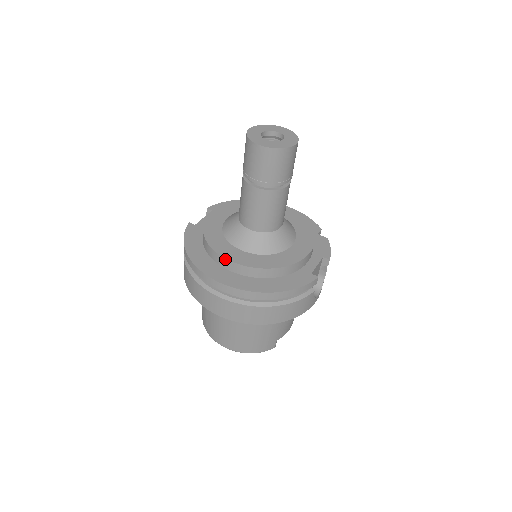
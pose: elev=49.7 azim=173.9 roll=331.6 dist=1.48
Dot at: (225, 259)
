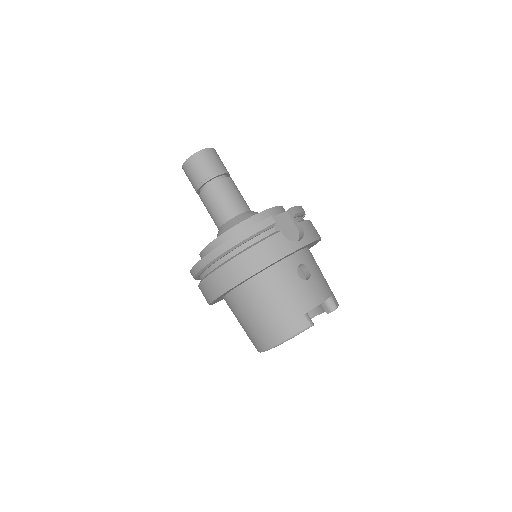
Dot at: (203, 250)
